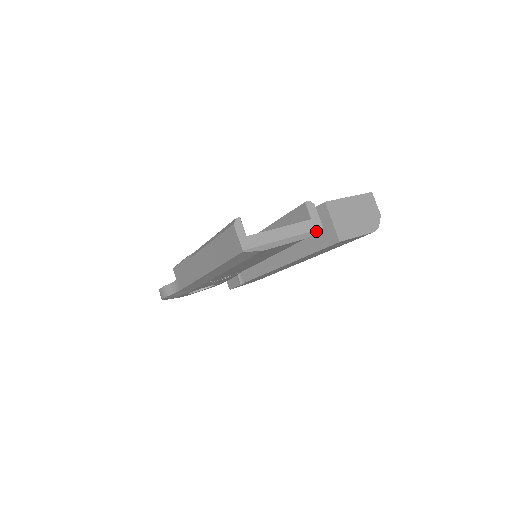
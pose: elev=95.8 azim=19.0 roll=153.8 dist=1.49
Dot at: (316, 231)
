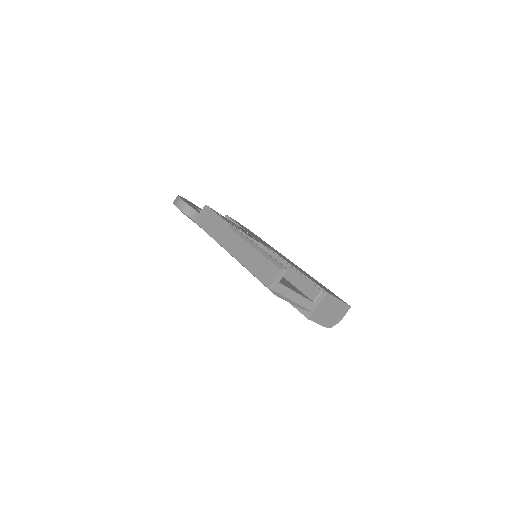
Dot at: (308, 310)
